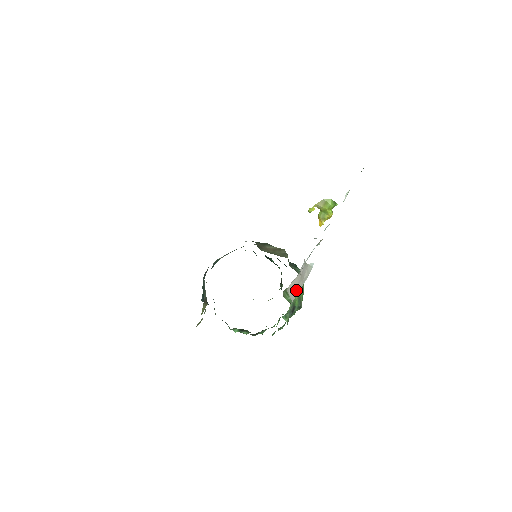
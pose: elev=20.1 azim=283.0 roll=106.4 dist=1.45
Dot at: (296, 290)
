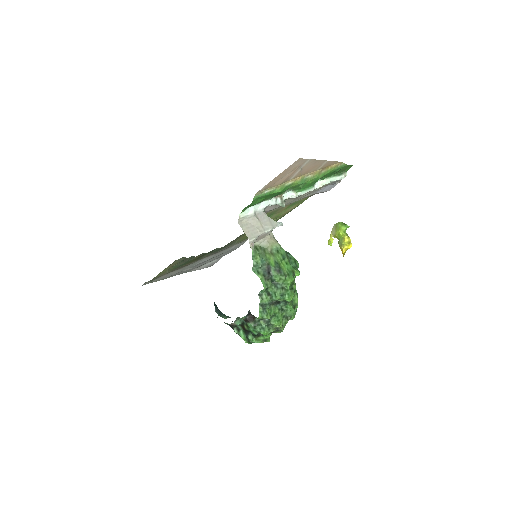
Dot at: (254, 231)
